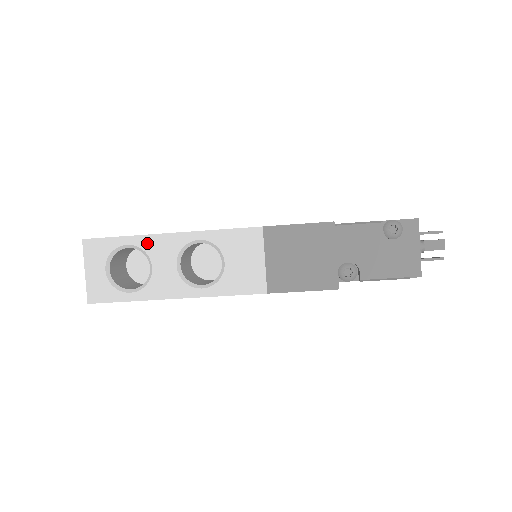
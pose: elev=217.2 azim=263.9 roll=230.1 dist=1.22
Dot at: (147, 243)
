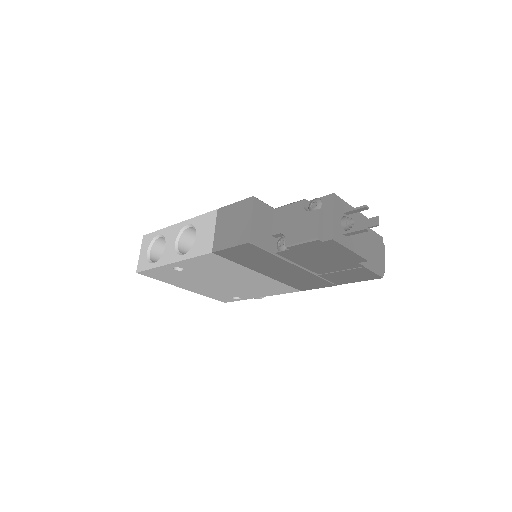
Dot at: (166, 232)
